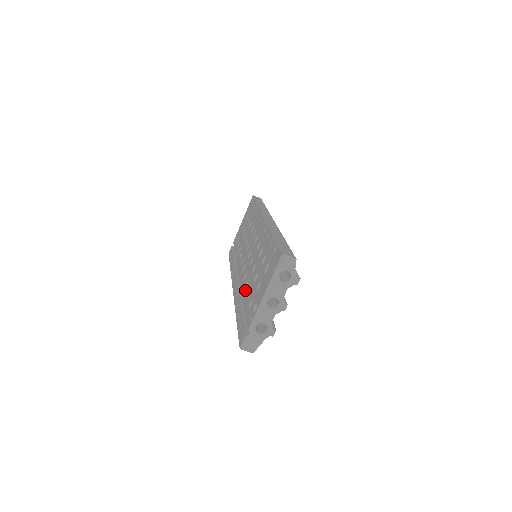
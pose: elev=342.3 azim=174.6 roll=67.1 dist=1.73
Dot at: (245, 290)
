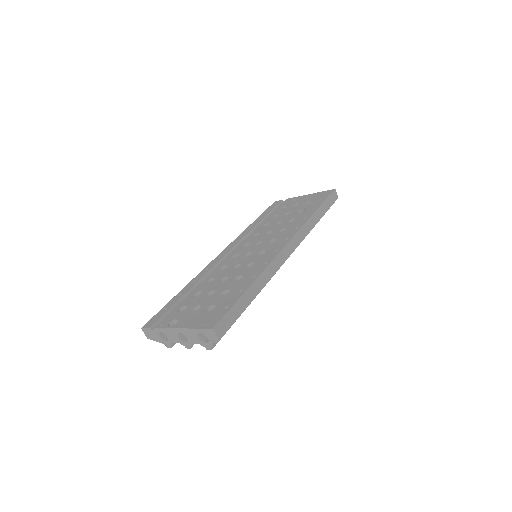
Dot at: (205, 283)
